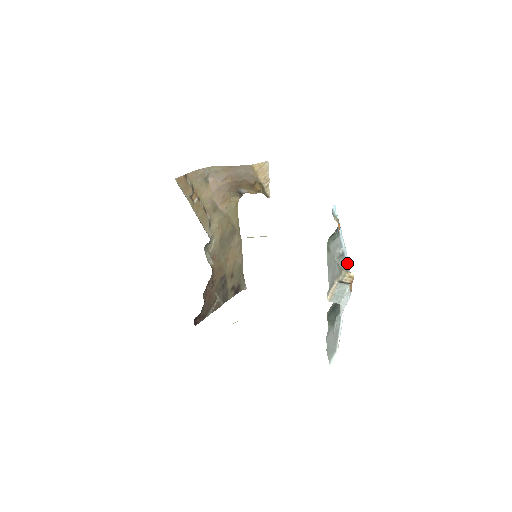
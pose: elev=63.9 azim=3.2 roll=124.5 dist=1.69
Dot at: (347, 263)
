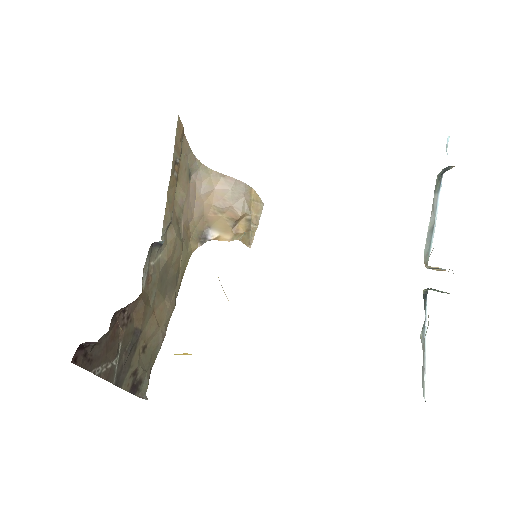
Dot at: occluded
